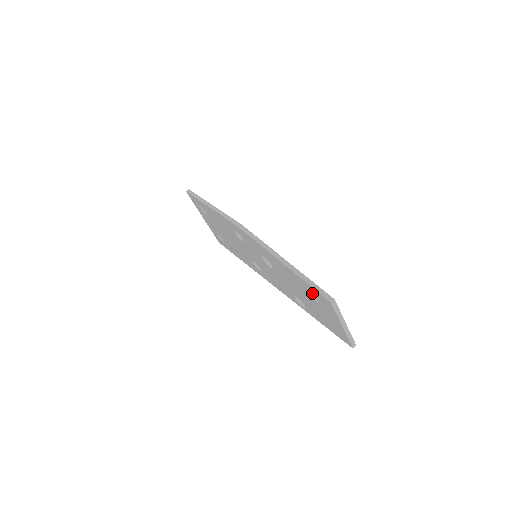
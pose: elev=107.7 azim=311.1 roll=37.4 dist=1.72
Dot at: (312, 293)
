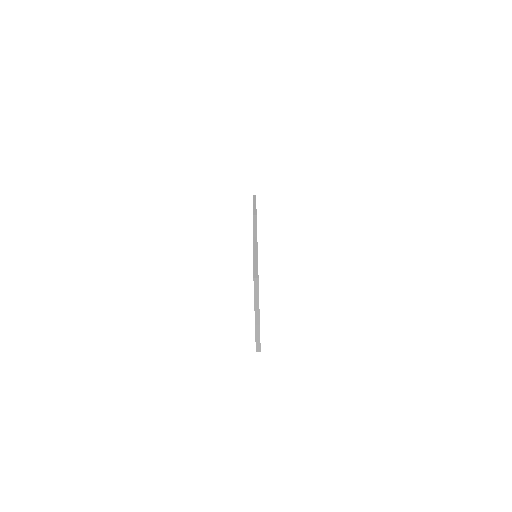
Dot at: occluded
